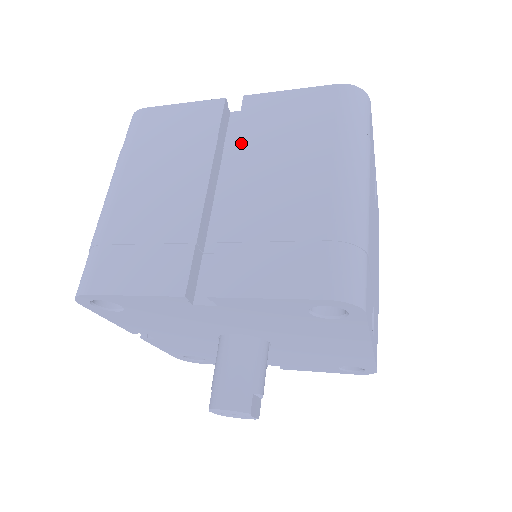
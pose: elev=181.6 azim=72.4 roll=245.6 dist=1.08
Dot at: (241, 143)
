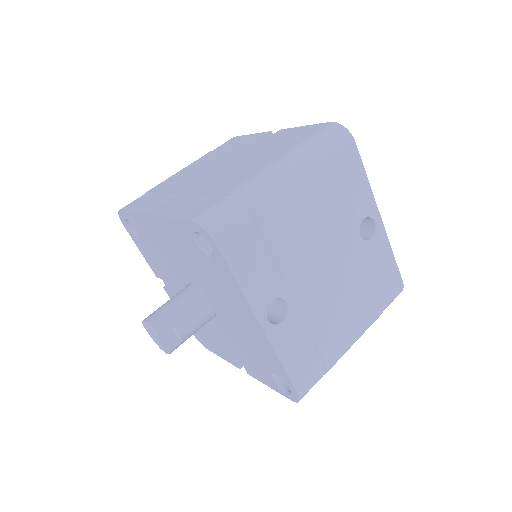
Dot at: (250, 150)
